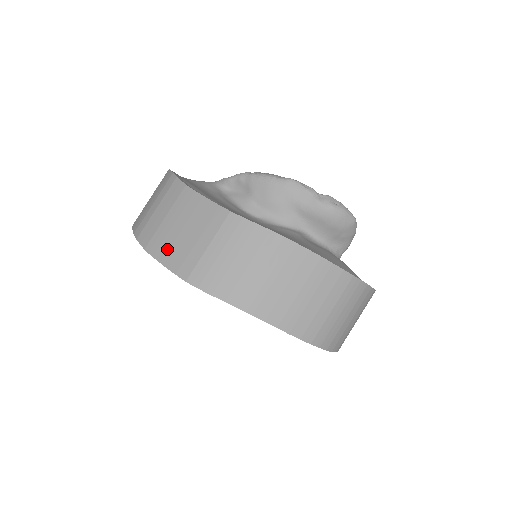
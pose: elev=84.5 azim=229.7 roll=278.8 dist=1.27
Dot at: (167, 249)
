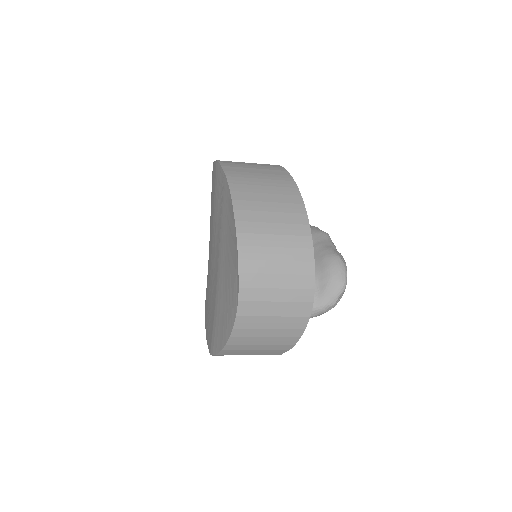
Dot at: occluded
